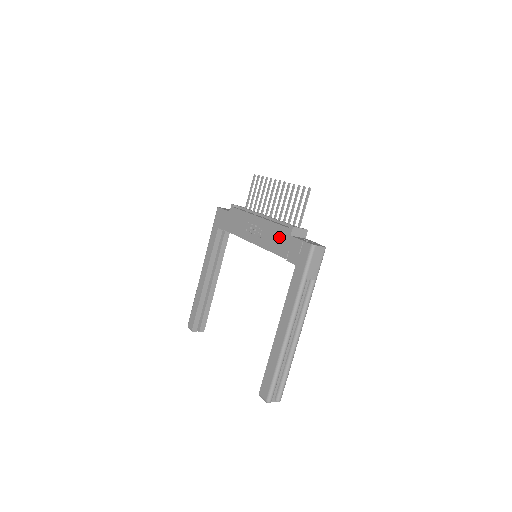
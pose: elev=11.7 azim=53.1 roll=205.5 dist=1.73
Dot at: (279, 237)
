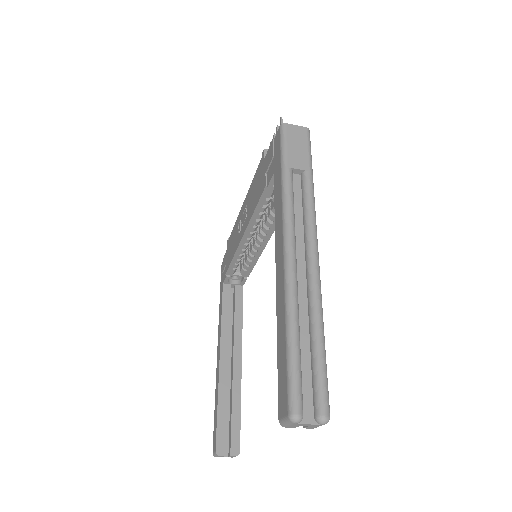
Dot at: (257, 182)
